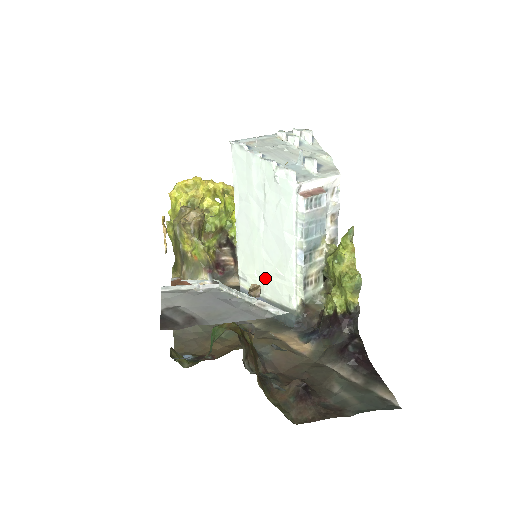
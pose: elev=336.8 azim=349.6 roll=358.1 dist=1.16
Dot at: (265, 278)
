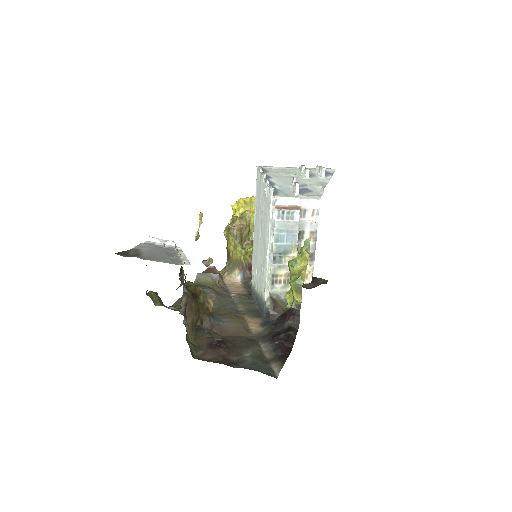
Dot at: (258, 275)
